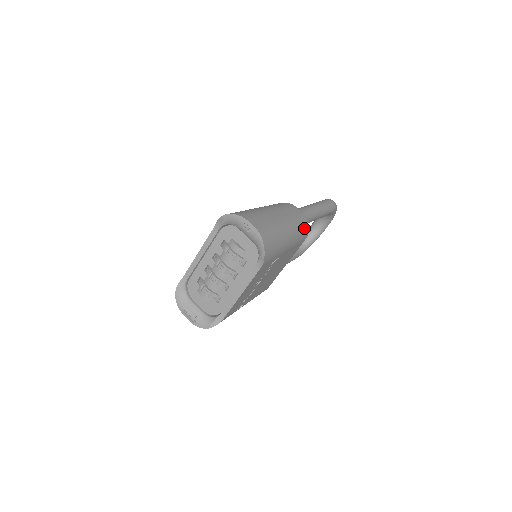
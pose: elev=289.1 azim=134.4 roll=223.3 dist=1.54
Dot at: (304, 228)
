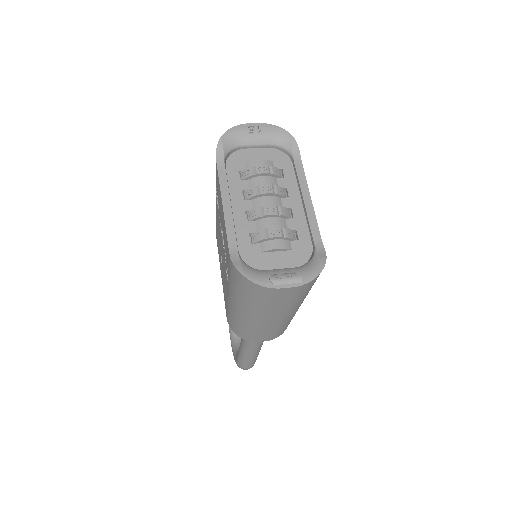
Dot at: occluded
